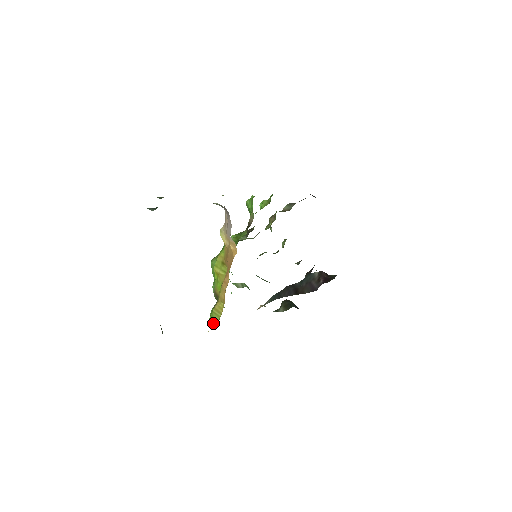
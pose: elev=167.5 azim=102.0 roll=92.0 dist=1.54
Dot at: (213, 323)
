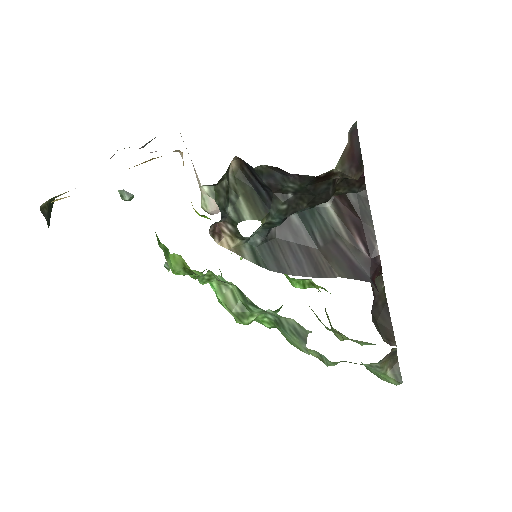
Dot at: occluded
